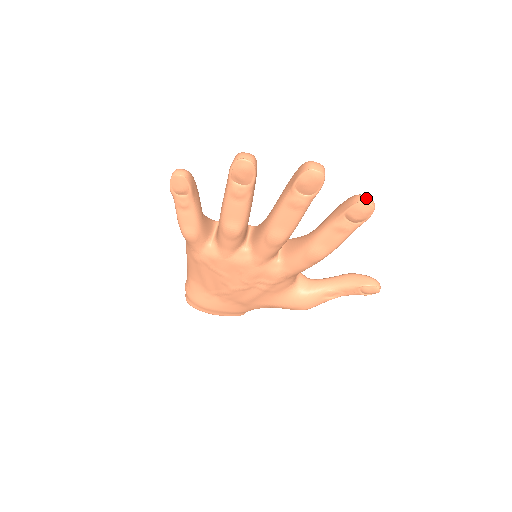
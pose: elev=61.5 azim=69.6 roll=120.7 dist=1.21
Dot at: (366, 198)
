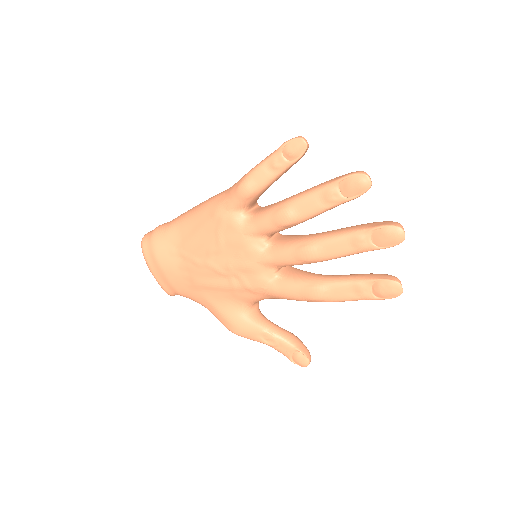
Dot at: occluded
